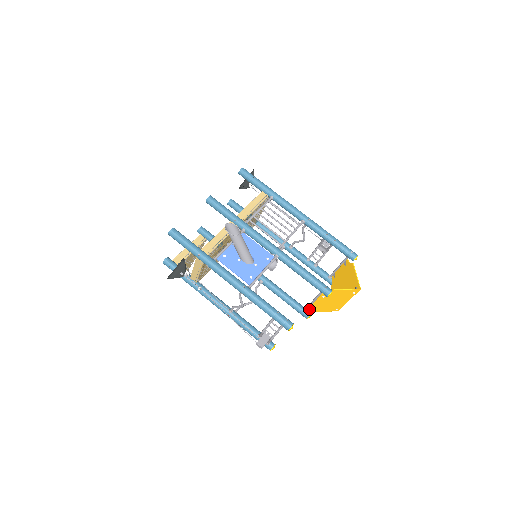
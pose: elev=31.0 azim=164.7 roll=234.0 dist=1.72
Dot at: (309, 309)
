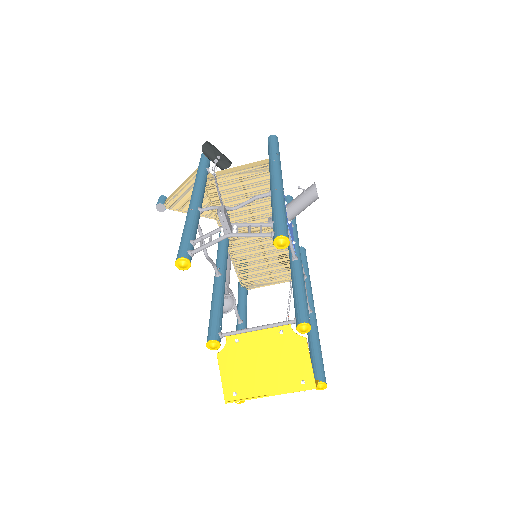
Dot at: (228, 338)
